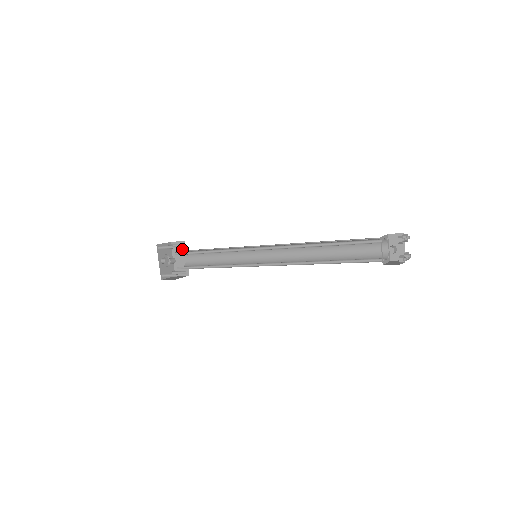
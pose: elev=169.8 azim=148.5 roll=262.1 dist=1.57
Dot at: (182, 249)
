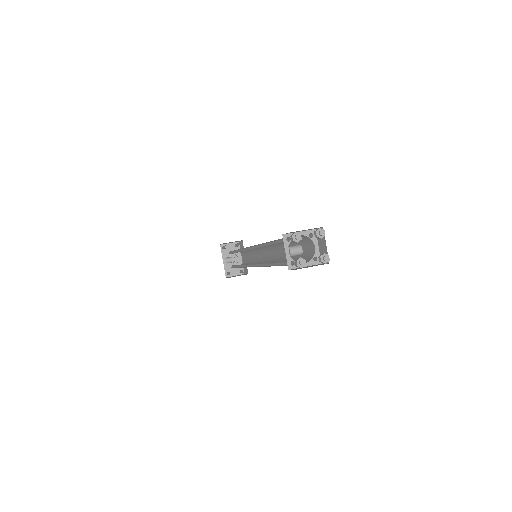
Dot at: occluded
